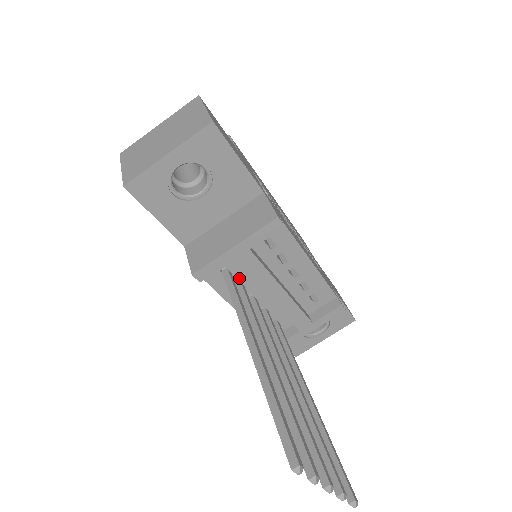
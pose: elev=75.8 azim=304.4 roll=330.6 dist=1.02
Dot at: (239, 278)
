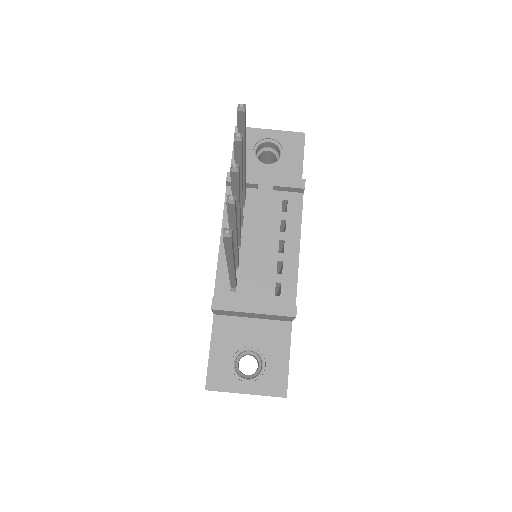
Dot at: (245, 214)
